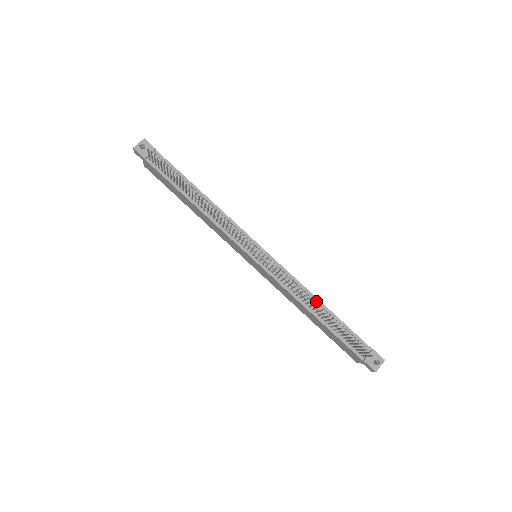
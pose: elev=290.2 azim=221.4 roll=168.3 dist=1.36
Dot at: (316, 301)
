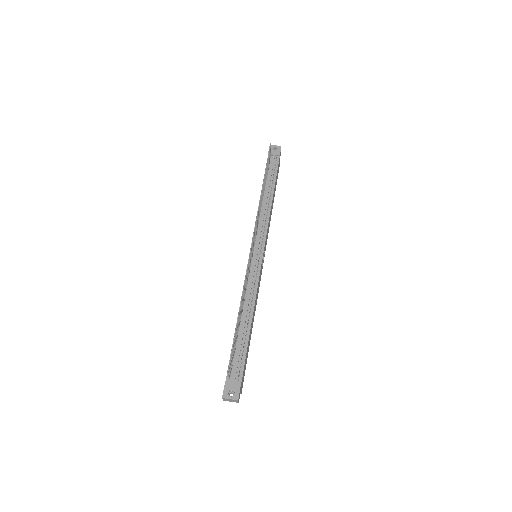
Dot at: (250, 314)
